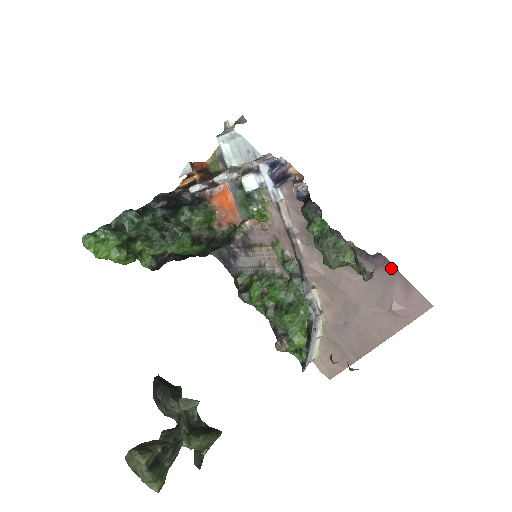
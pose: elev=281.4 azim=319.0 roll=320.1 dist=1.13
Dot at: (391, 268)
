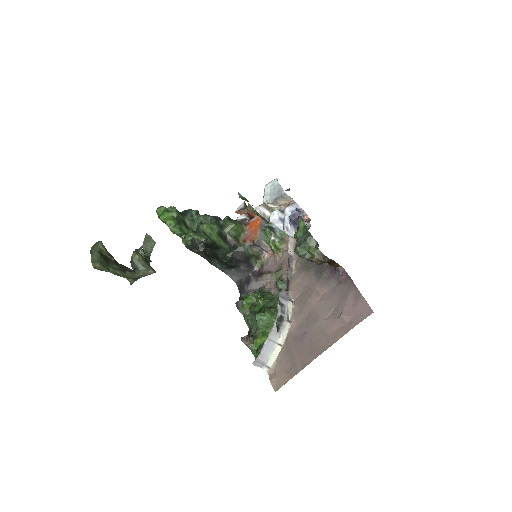
Dot at: (350, 282)
